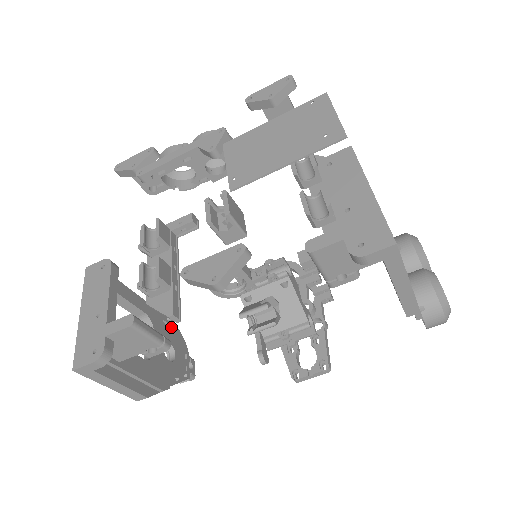
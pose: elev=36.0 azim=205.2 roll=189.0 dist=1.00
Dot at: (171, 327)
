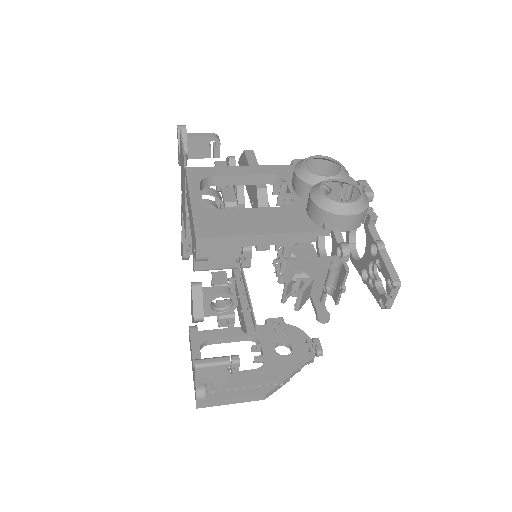
Dot at: (282, 328)
